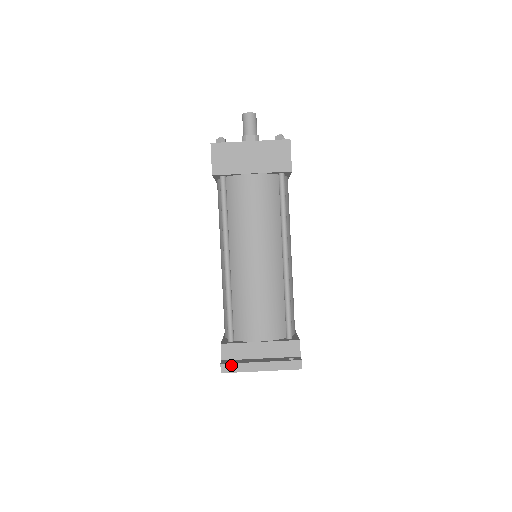
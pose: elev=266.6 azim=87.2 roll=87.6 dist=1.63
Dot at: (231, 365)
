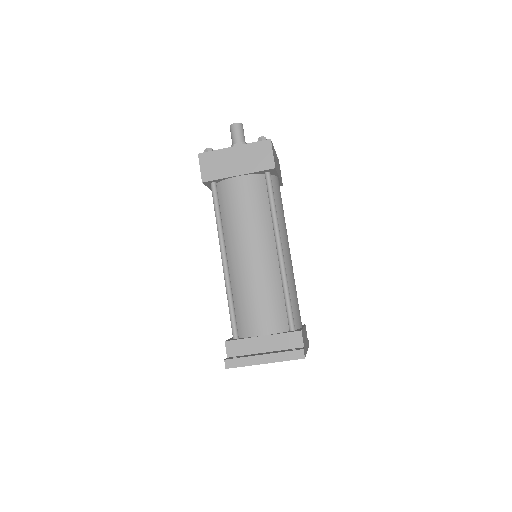
Dot at: (234, 360)
